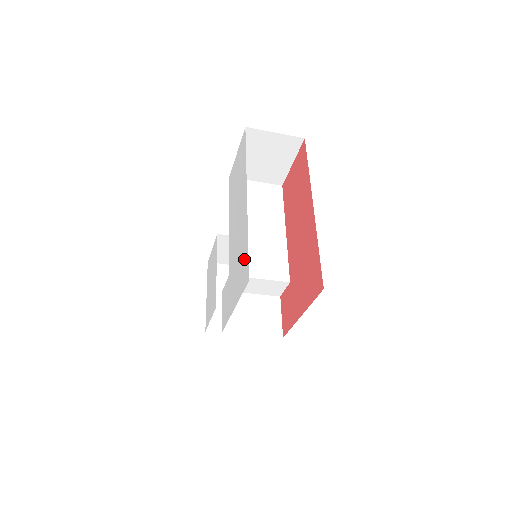
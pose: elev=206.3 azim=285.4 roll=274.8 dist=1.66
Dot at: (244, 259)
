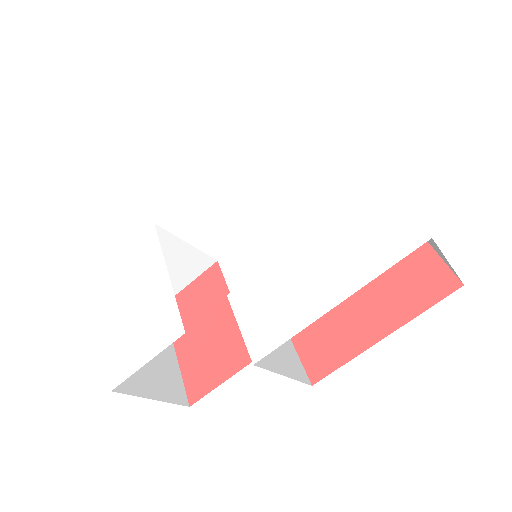
Dot at: (376, 215)
